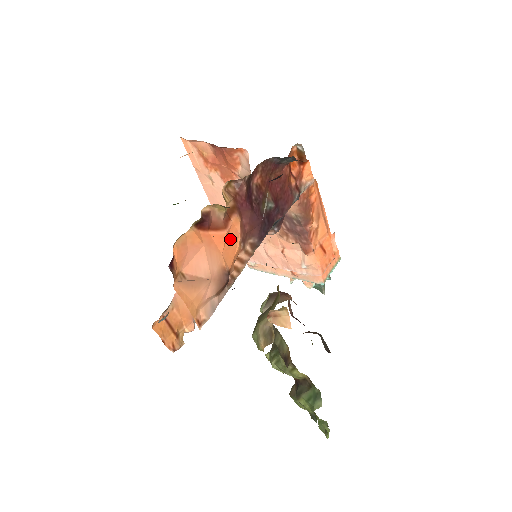
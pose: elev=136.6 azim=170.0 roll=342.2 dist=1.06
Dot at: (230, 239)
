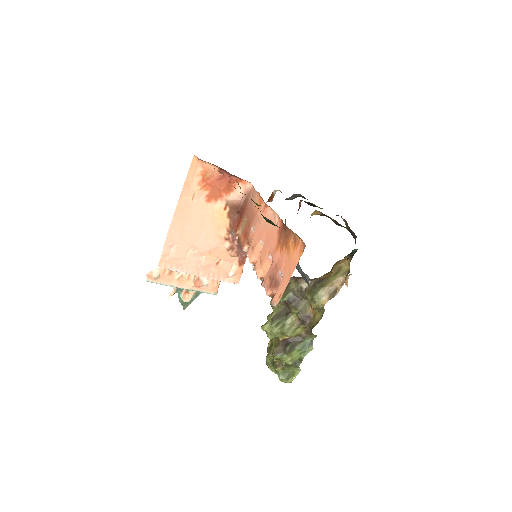
Dot at: occluded
